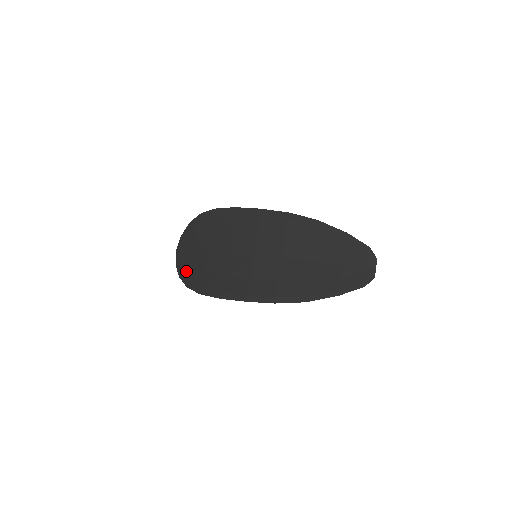
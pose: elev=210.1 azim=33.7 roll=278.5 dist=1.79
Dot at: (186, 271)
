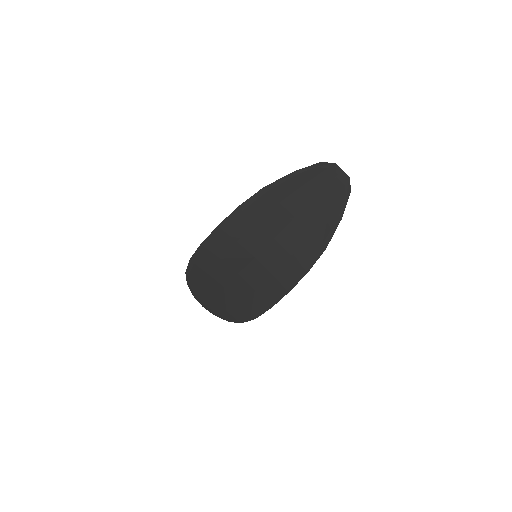
Dot at: (226, 313)
